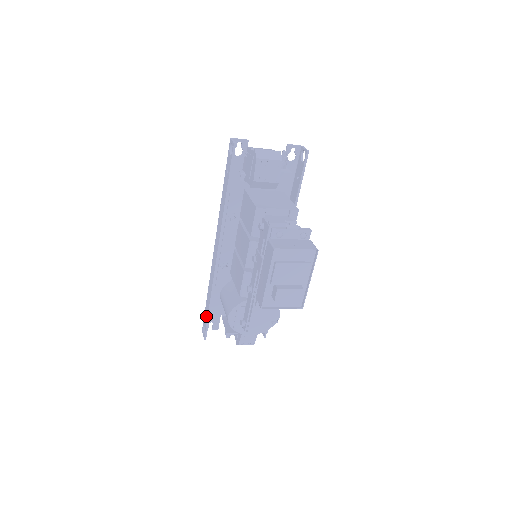
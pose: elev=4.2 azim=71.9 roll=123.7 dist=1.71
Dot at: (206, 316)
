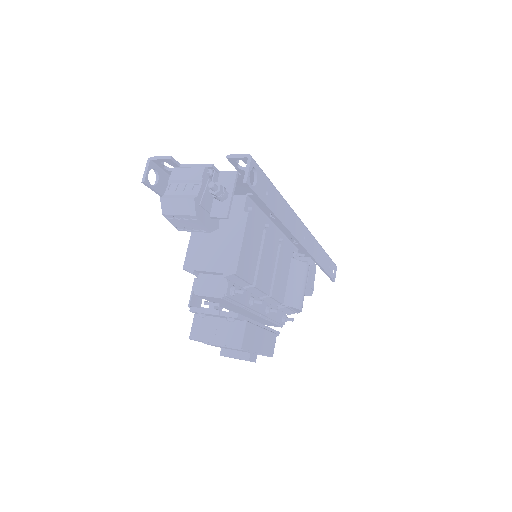
Dot at: occluded
